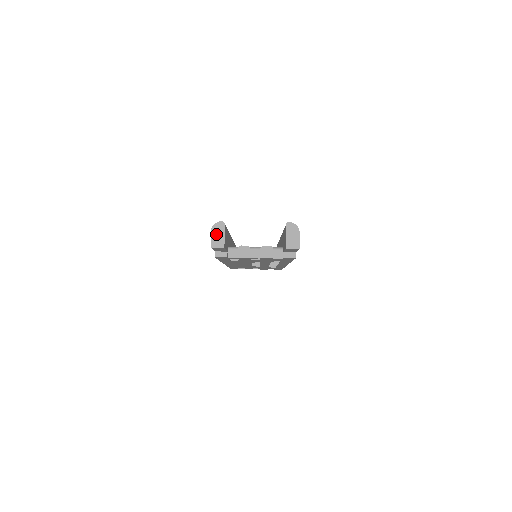
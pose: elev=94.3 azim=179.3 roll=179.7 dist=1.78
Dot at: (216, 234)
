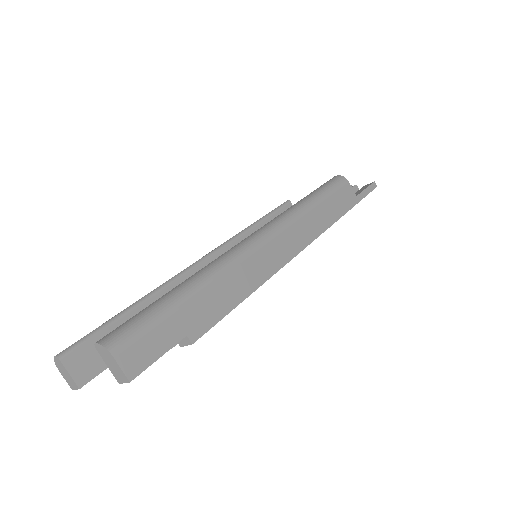
Dot at: (63, 373)
